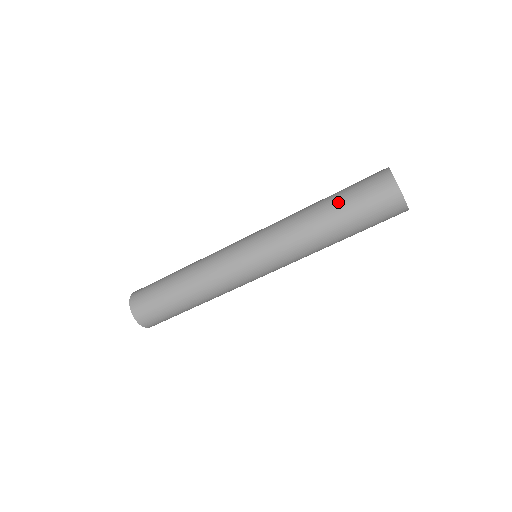
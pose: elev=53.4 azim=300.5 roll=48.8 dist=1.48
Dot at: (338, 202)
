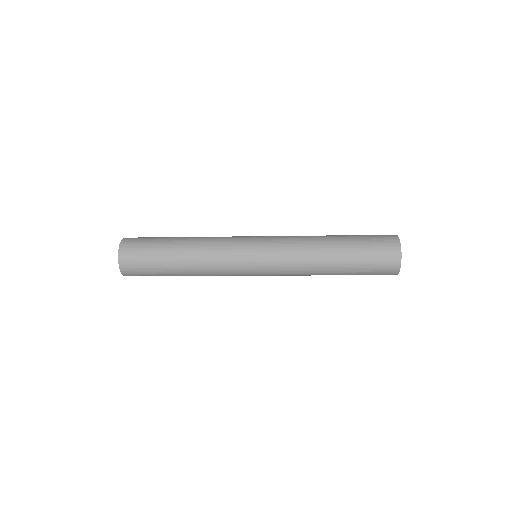
Dot at: occluded
